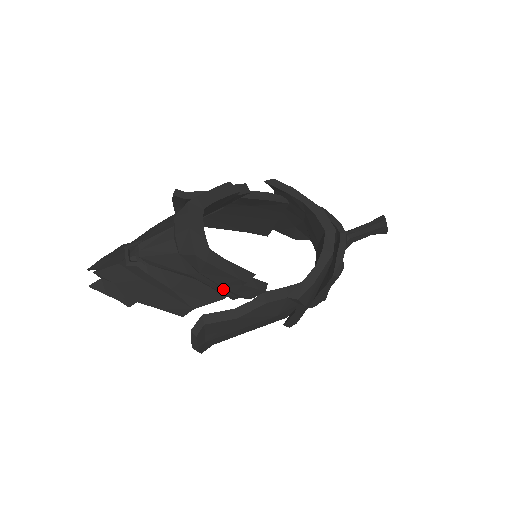
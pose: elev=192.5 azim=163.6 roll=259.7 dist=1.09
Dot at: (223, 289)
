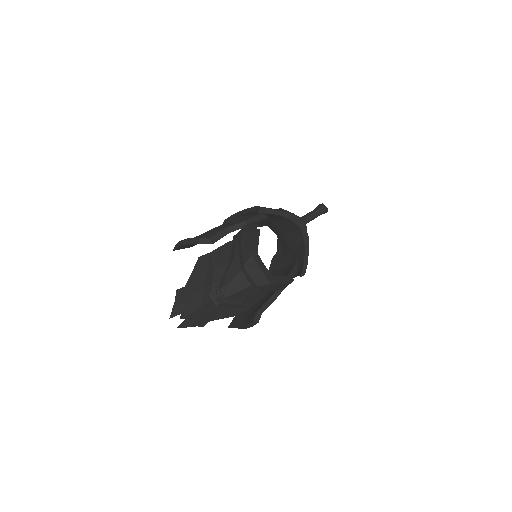
Dot at: (273, 291)
